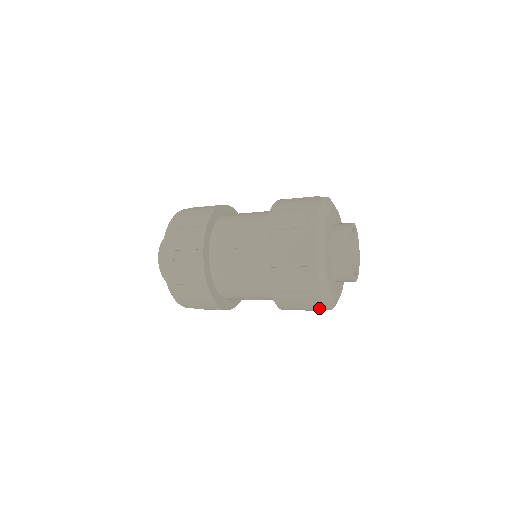
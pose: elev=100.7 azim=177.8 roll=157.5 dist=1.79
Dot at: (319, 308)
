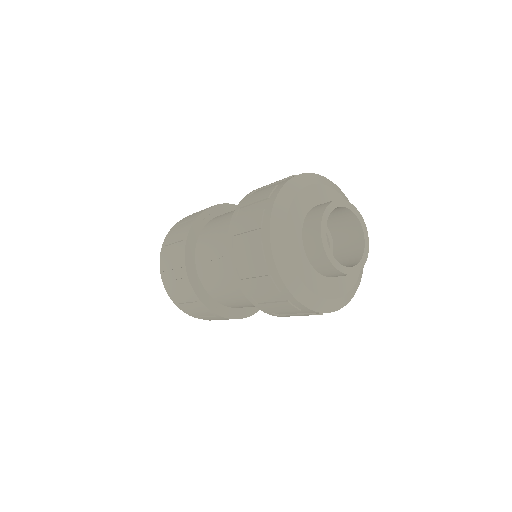
Dot at: (316, 313)
